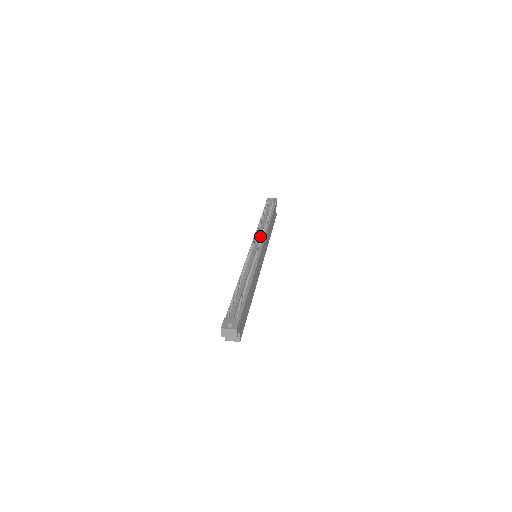
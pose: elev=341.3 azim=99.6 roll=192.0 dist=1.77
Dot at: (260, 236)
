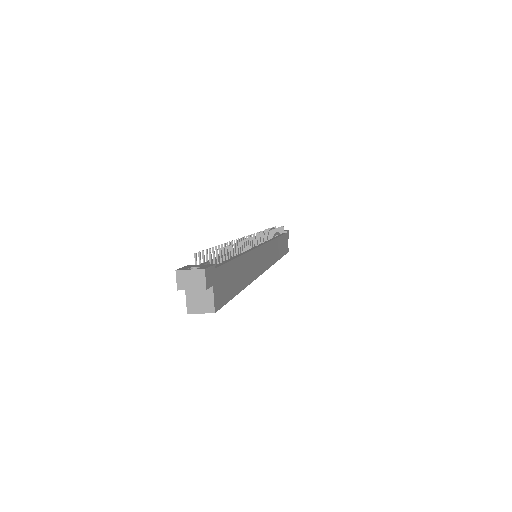
Dot at: occluded
